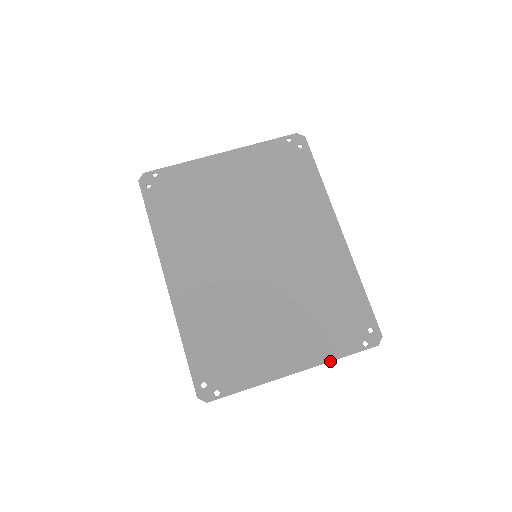
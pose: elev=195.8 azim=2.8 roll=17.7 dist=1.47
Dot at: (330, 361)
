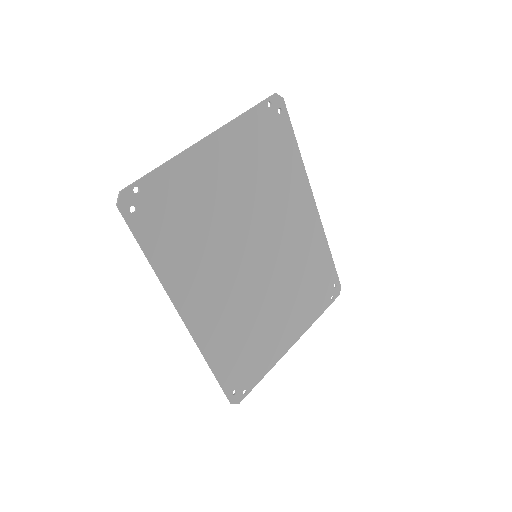
Dot at: occluded
